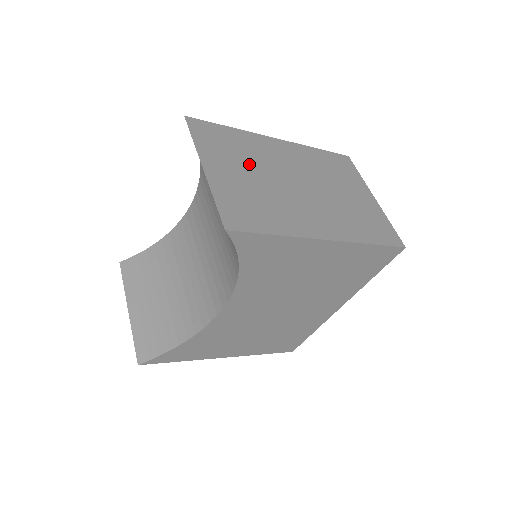
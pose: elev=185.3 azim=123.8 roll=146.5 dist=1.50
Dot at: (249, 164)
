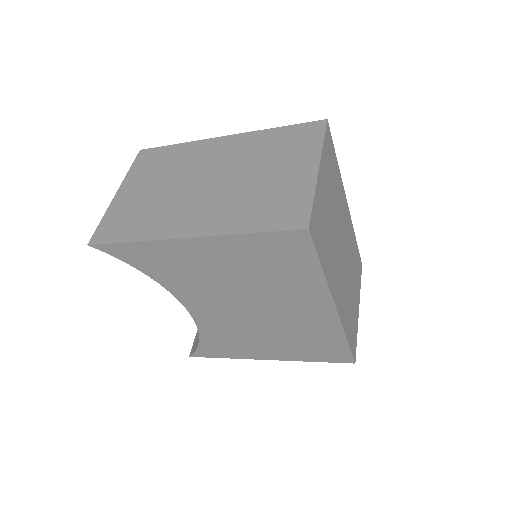
Dot at: (165, 176)
